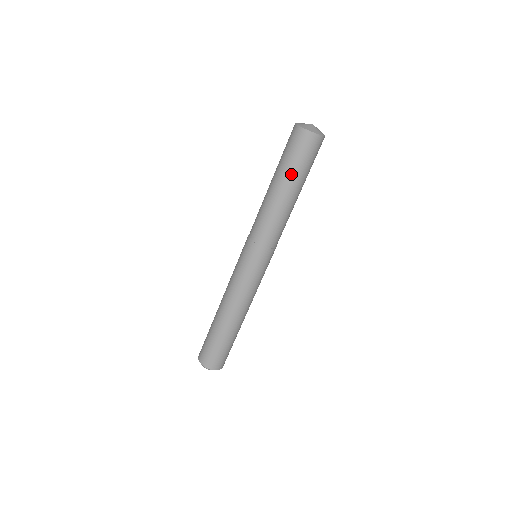
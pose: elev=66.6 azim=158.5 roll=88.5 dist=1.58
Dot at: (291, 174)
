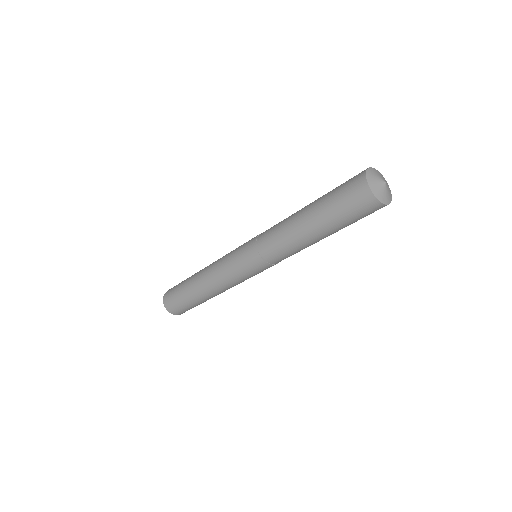
Dot at: (324, 213)
